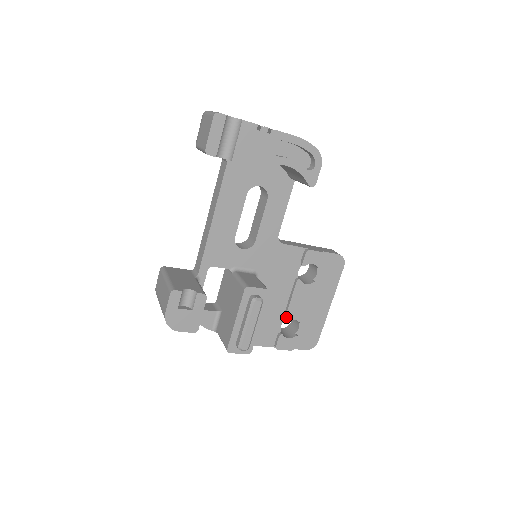
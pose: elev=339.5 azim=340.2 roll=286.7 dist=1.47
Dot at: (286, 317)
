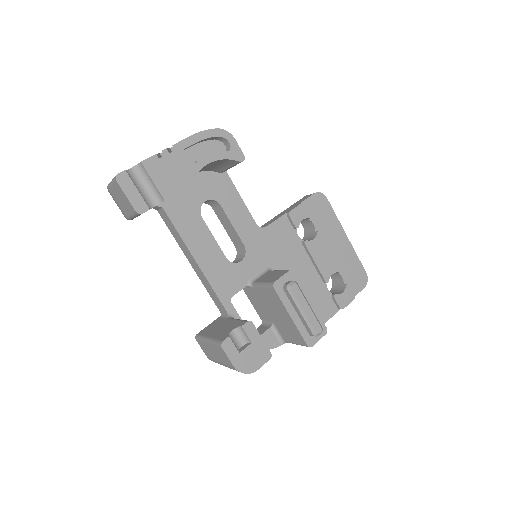
Dot at: (325, 279)
